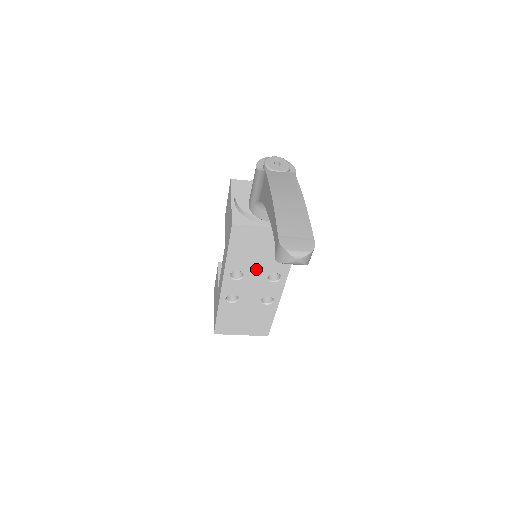
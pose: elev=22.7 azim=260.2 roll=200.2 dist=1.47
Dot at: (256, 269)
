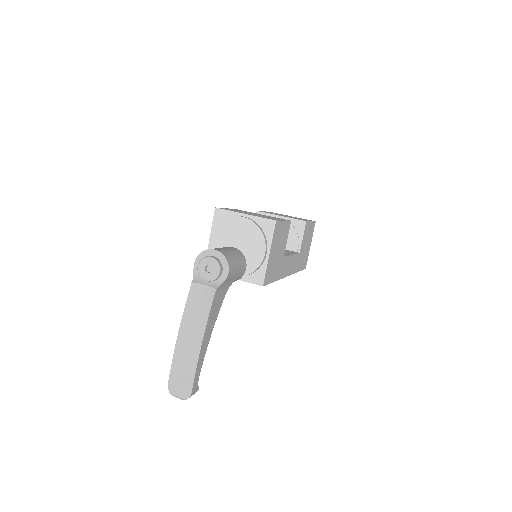
Dot at: occluded
